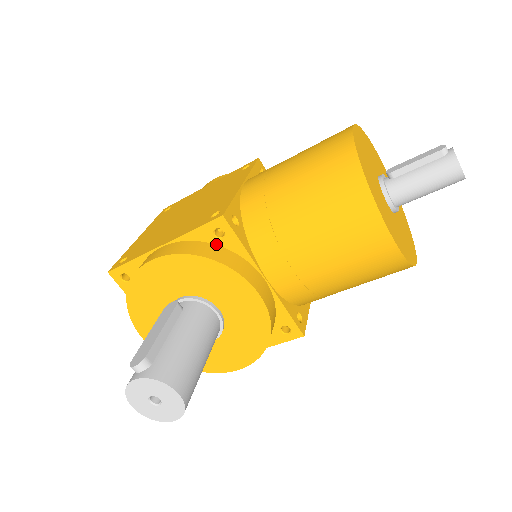
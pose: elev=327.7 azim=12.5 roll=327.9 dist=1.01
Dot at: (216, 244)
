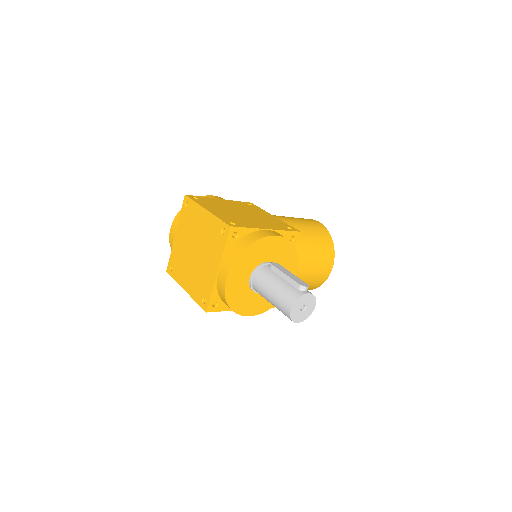
Dot at: occluded
